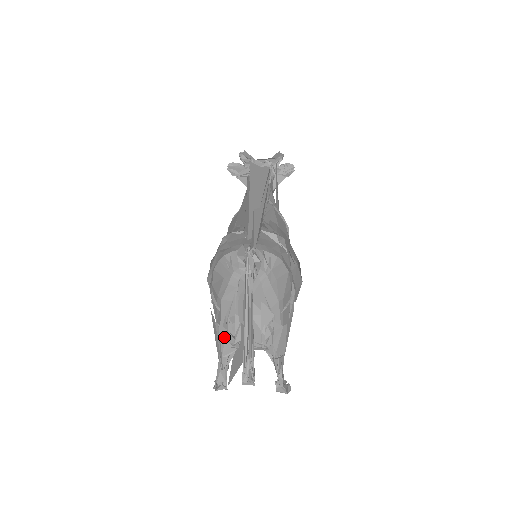
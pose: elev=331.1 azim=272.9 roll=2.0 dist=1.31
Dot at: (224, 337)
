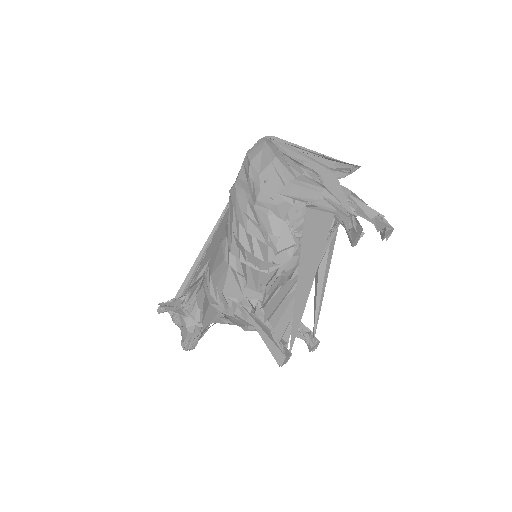
Dot at: (307, 179)
